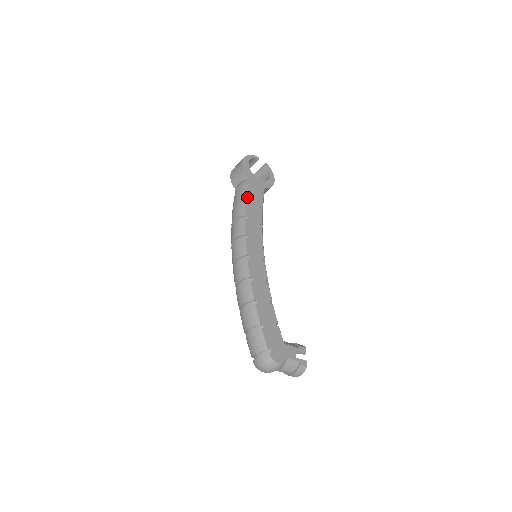
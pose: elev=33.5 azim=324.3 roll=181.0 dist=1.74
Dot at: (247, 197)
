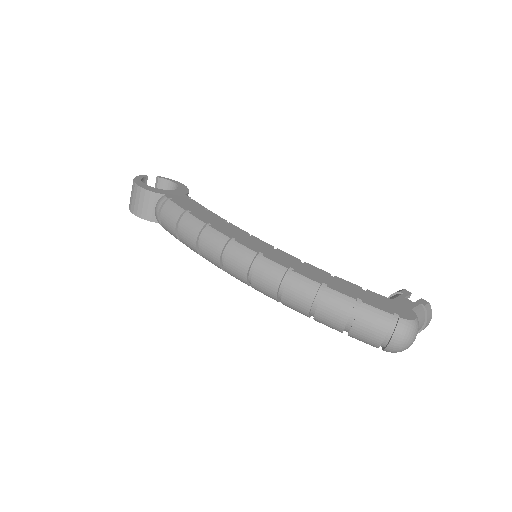
Dot at: (184, 209)
